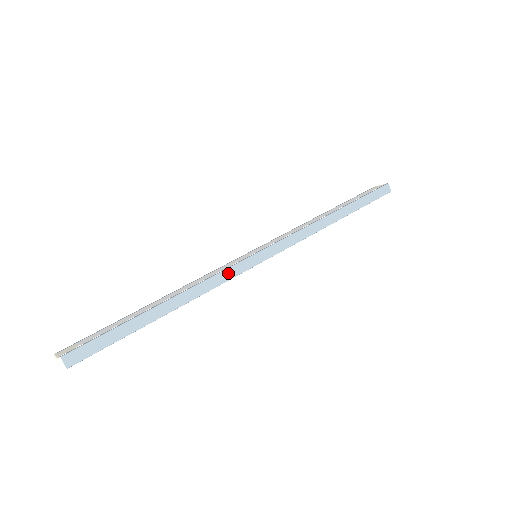
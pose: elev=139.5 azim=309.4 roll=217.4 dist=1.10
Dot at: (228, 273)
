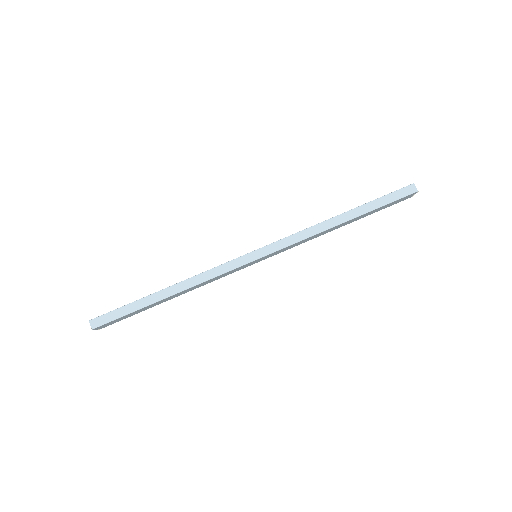
Dot at: (221, 268)
